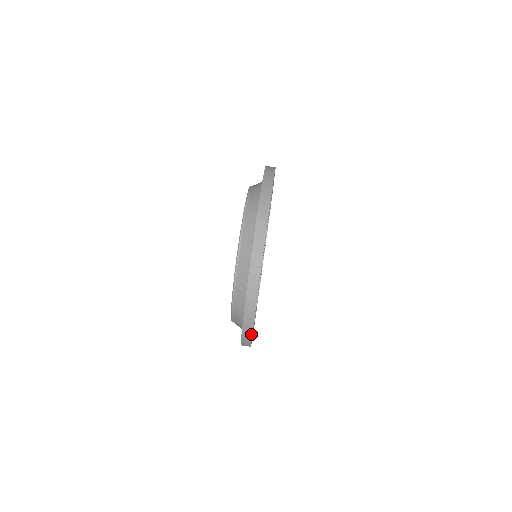
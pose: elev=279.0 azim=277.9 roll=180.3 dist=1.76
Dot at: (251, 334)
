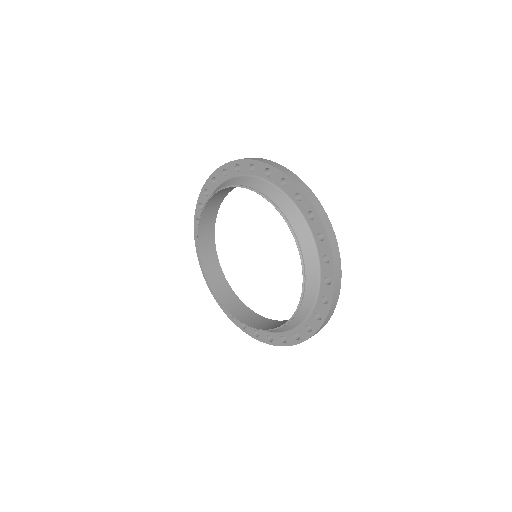
Dot at: (339, 293)
